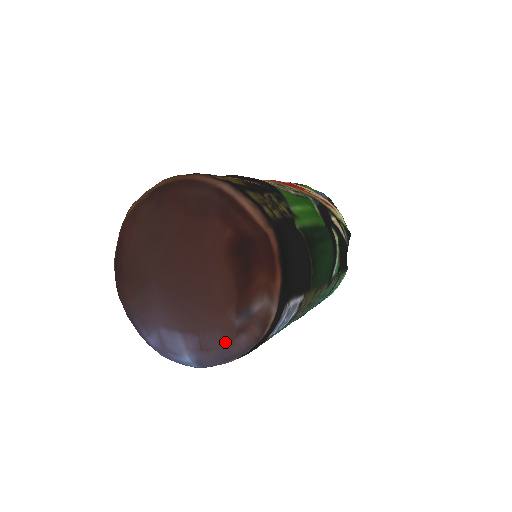
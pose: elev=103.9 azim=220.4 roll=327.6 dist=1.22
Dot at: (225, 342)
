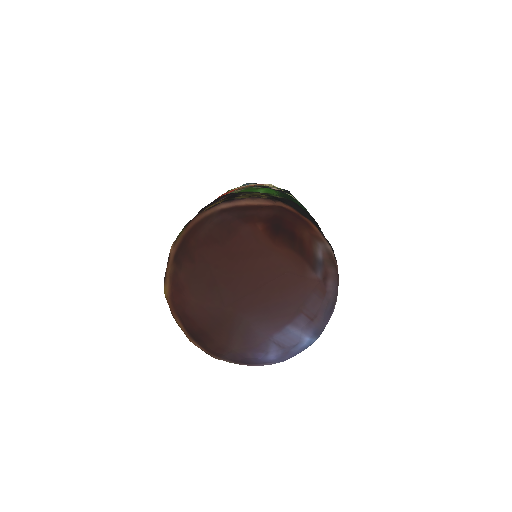
Dot at: (322, 298)
